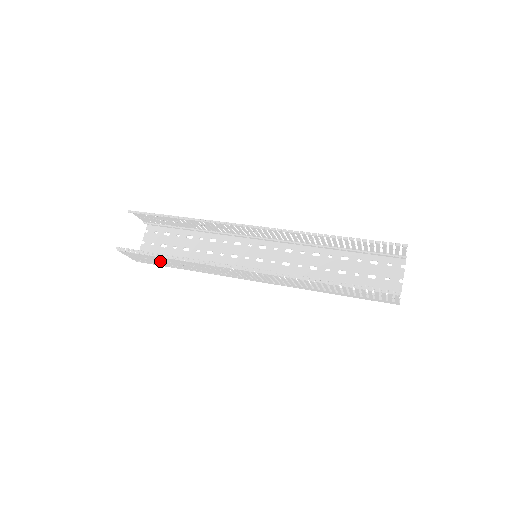
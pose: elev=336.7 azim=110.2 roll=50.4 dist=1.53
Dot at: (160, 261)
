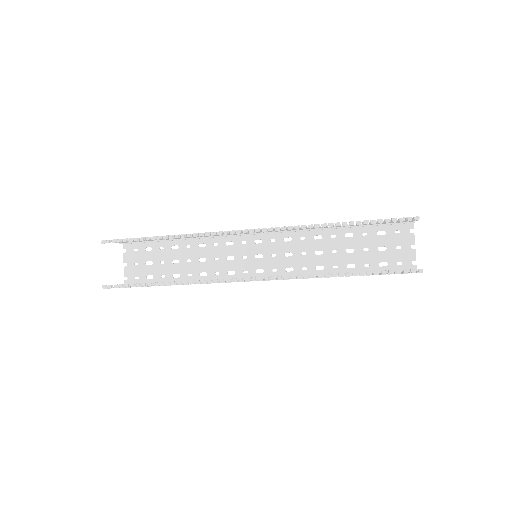
Dot at: occluded
